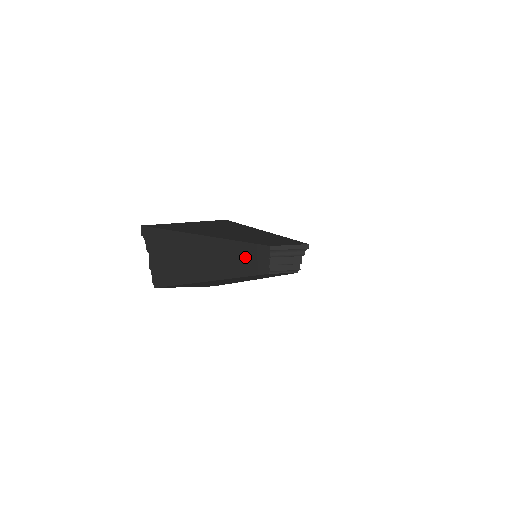
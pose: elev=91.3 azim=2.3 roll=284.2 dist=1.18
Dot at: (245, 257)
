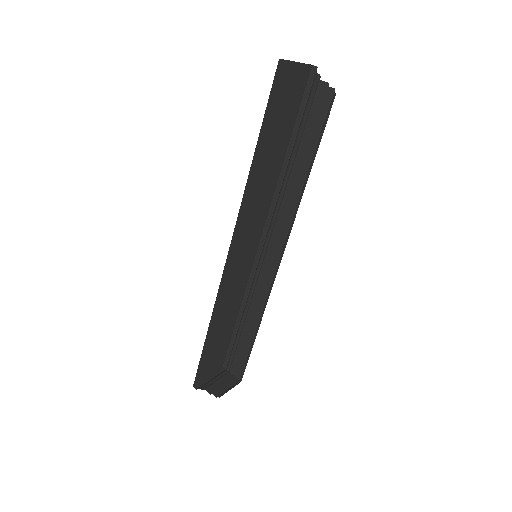
Dot at: occluded
